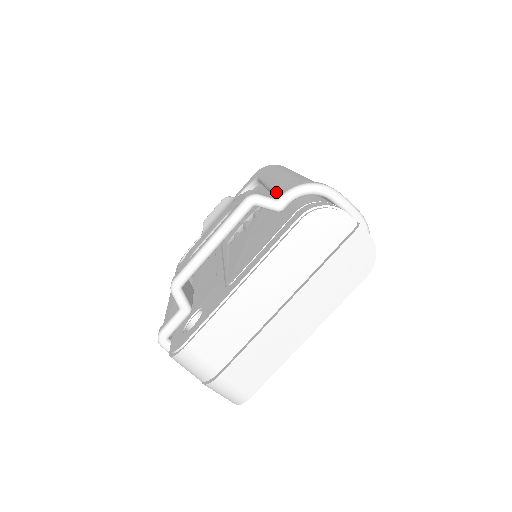
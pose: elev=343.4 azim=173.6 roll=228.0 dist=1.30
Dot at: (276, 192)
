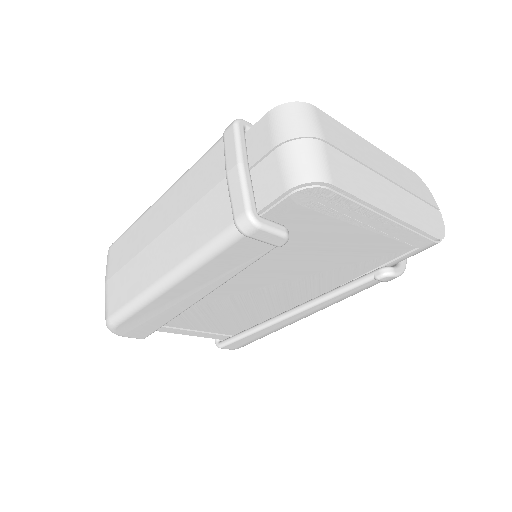
Dot at: occluded
